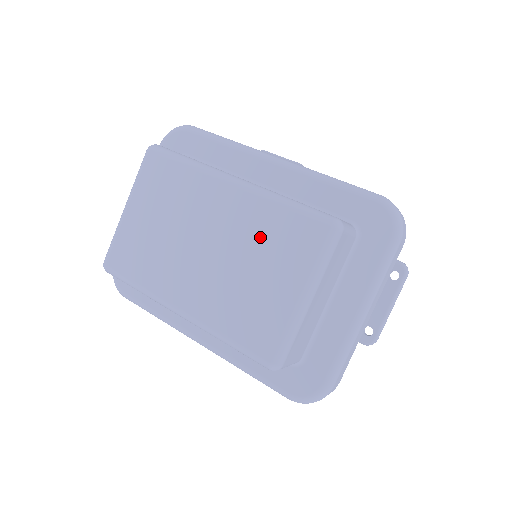
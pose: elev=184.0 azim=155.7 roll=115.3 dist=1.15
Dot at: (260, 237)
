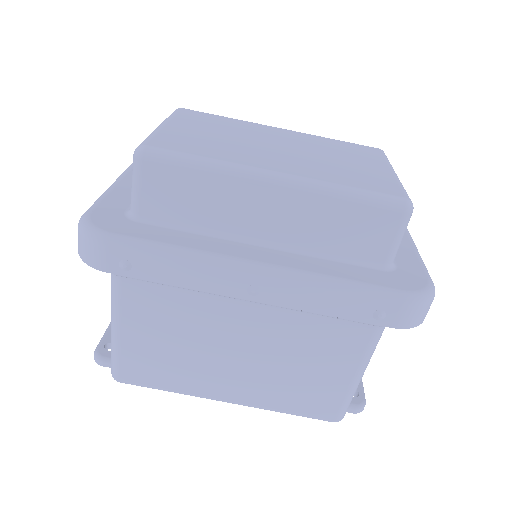
Dot at: (329, 147)
